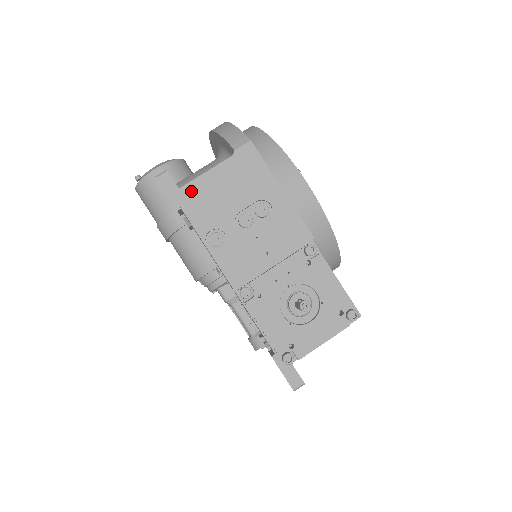
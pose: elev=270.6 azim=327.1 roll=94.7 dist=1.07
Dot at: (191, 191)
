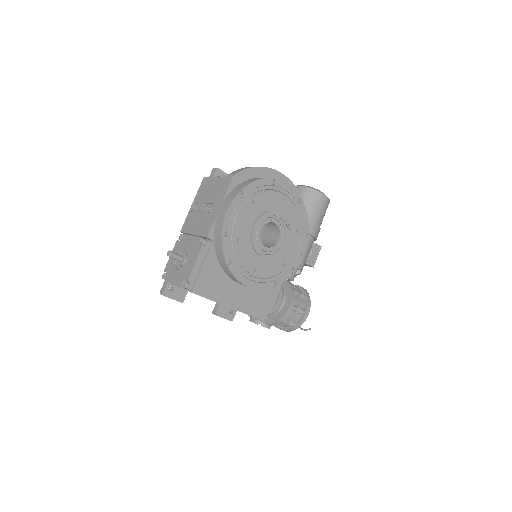
Dot at: (207, 181)
